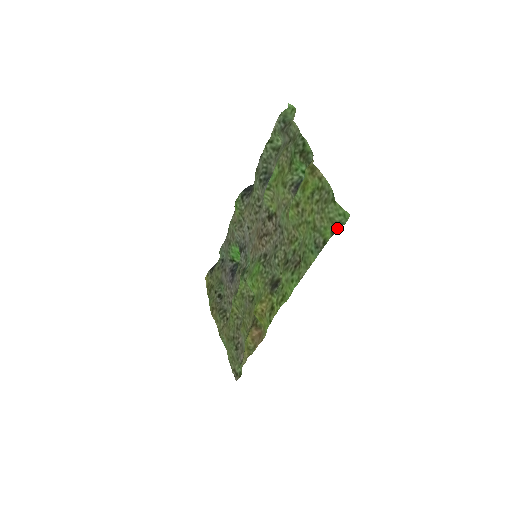
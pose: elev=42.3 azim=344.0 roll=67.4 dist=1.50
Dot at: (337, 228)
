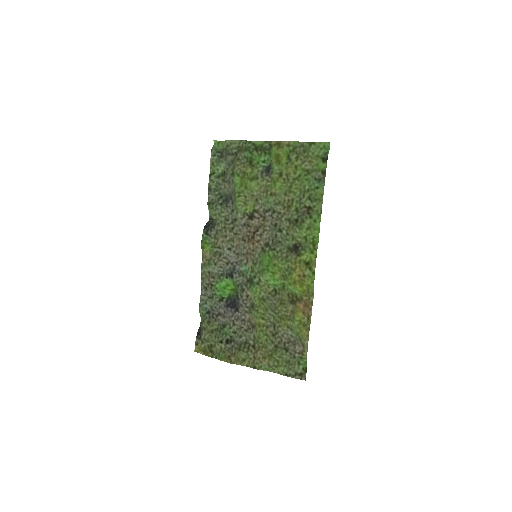
Dot at: (326, 156)
